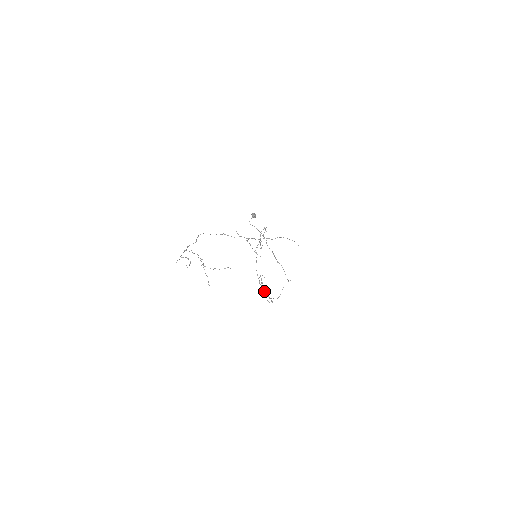
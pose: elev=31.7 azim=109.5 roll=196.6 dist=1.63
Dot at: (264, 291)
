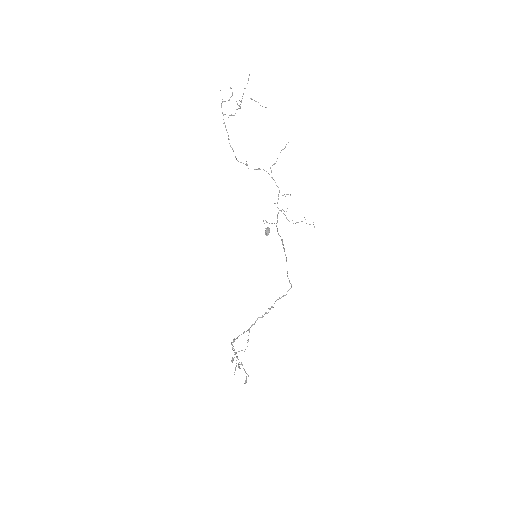
Dot at: (235, 353)
